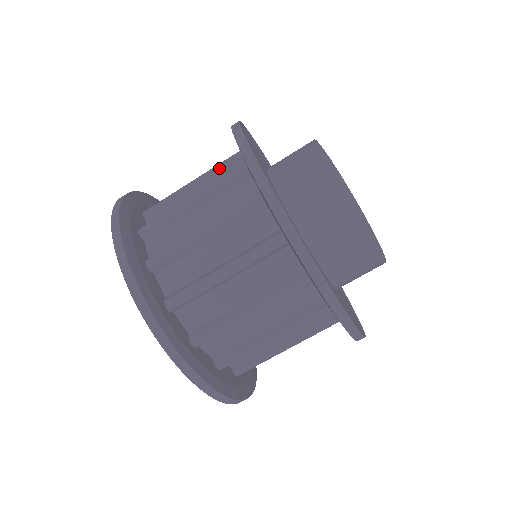
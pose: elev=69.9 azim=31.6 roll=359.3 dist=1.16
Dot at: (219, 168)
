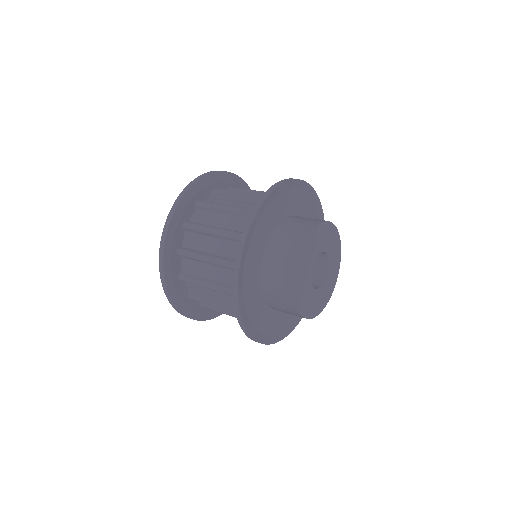
Dot at: (245, 213)
